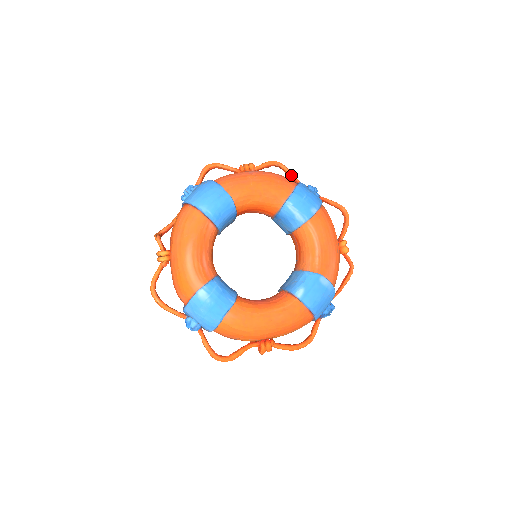
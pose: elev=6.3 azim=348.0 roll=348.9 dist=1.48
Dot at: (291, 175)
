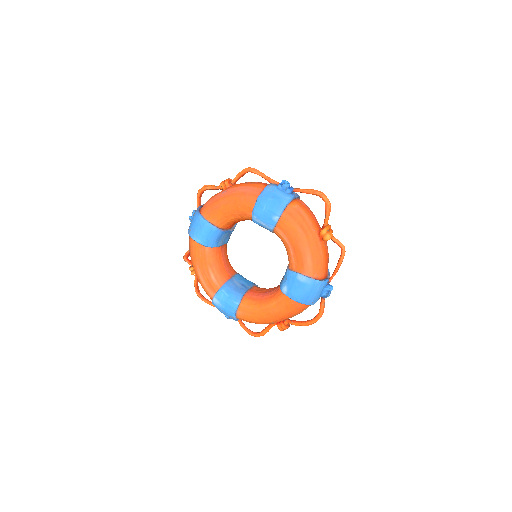
Dot at: (263, 177)
